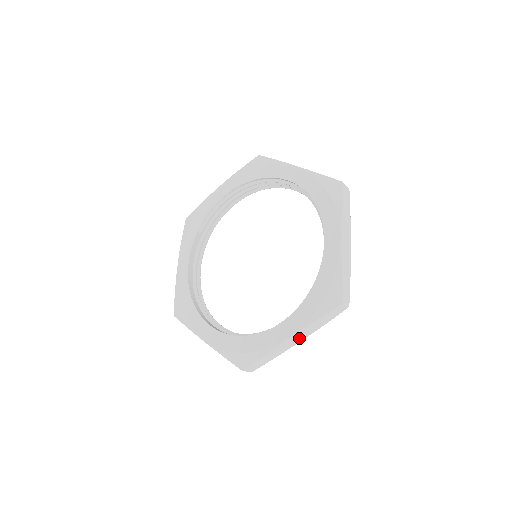
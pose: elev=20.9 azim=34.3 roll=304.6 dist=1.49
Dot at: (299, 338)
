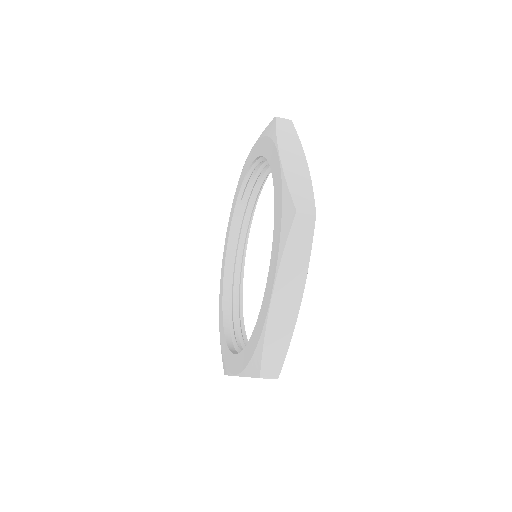
Dot at: occluded
